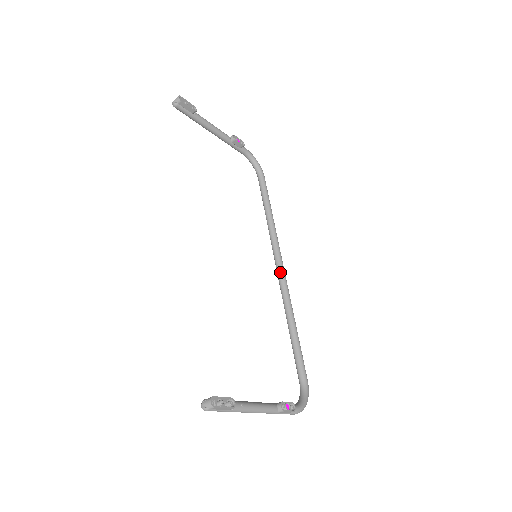
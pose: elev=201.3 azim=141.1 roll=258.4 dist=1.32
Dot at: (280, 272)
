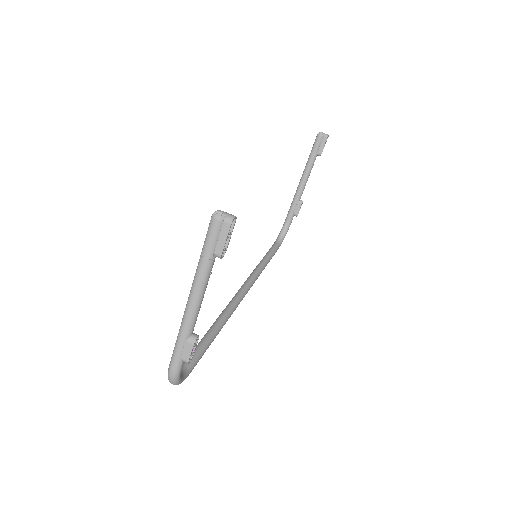
Dot at: (242, 293)
